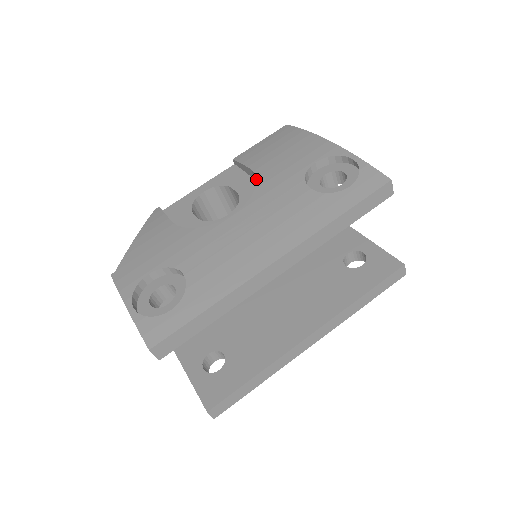
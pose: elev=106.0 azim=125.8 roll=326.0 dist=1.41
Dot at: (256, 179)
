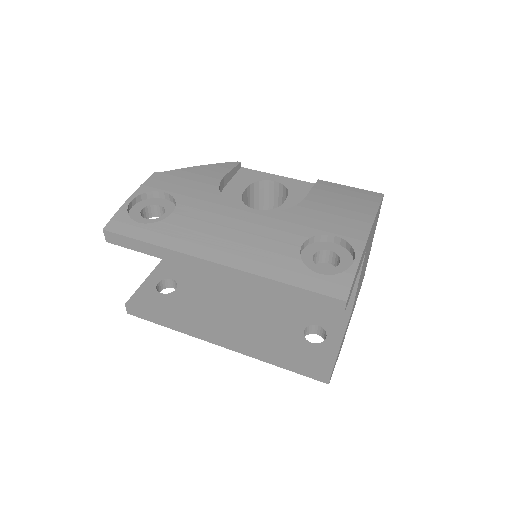
Dot at: occluded
